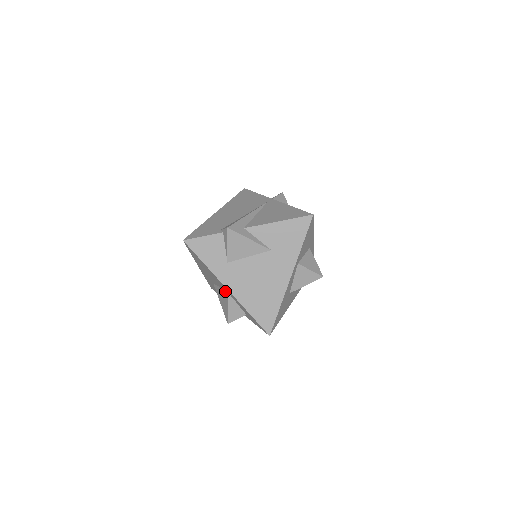
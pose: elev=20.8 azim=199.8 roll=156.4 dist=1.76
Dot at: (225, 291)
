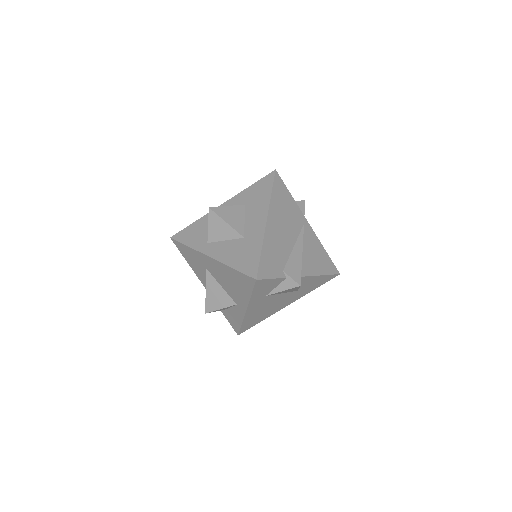
Dot at: (232, 300)
